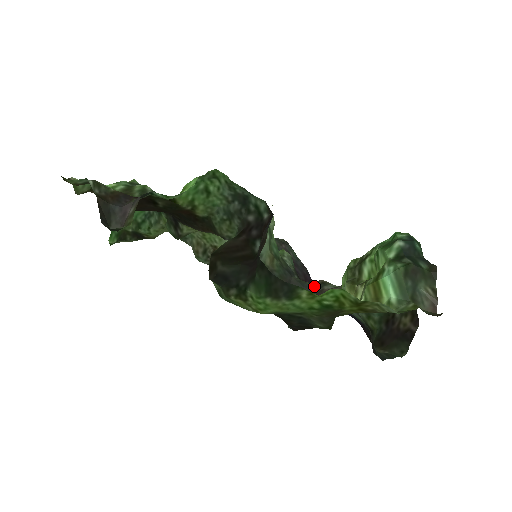
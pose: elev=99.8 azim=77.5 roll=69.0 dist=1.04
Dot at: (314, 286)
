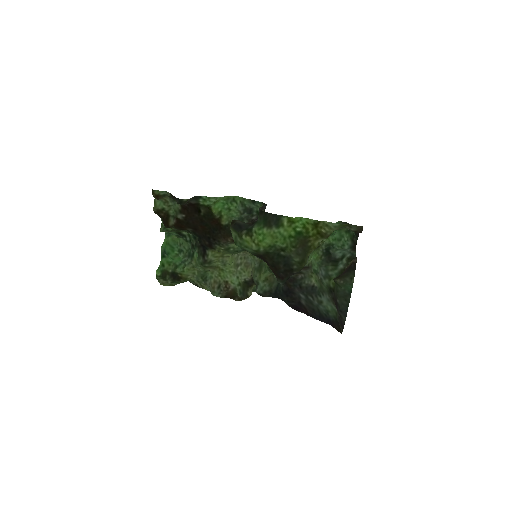
Dot at: (294, 274)
